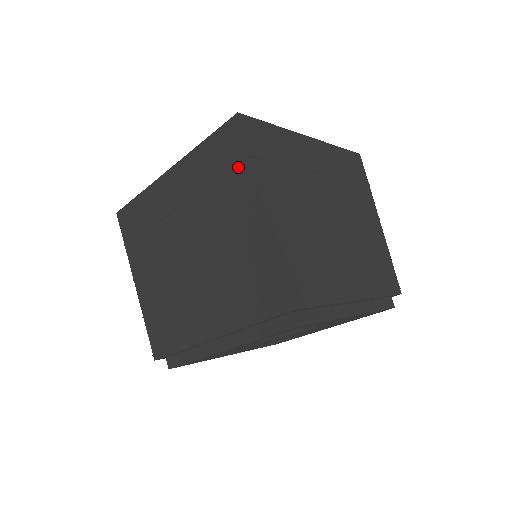
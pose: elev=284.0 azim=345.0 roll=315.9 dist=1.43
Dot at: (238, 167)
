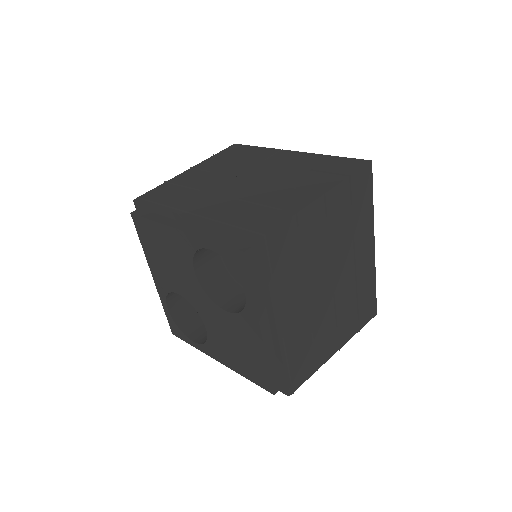
Dot at: (336, 175)
